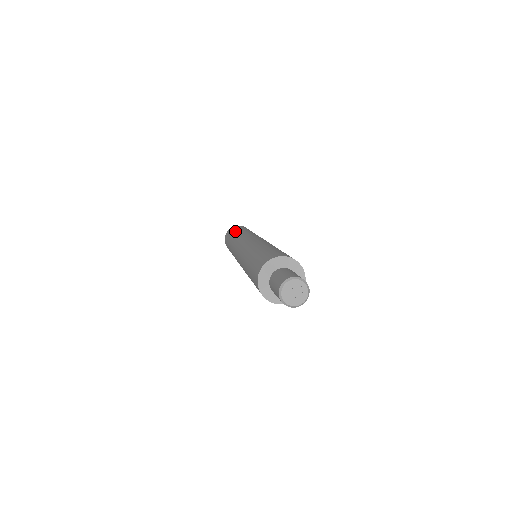
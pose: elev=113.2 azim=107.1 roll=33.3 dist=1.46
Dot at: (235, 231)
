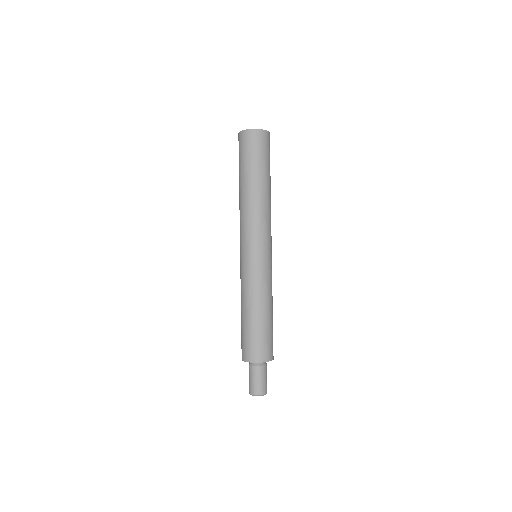
Dot at: (249, 172)
